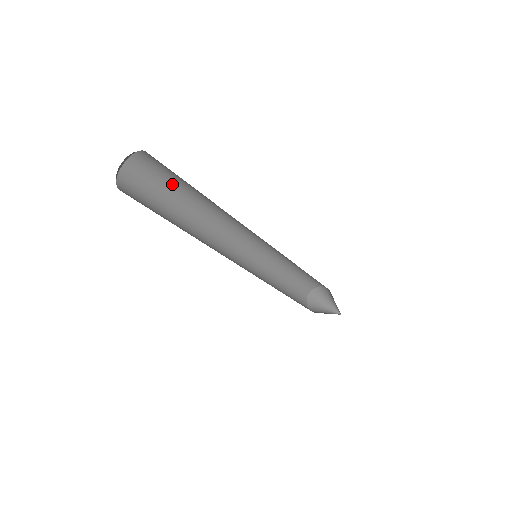
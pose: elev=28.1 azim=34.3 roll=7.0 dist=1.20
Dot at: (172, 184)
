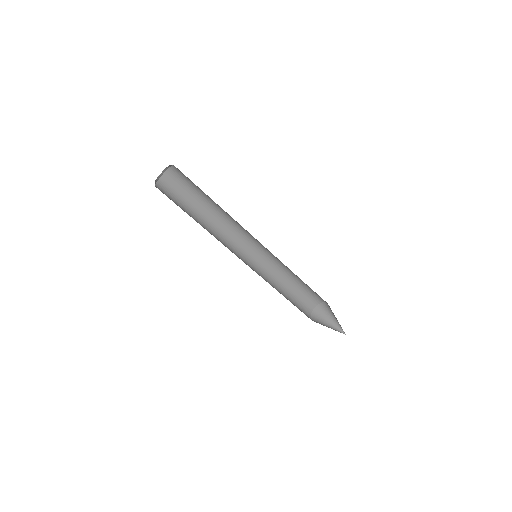
Dot at: (187, 199)
